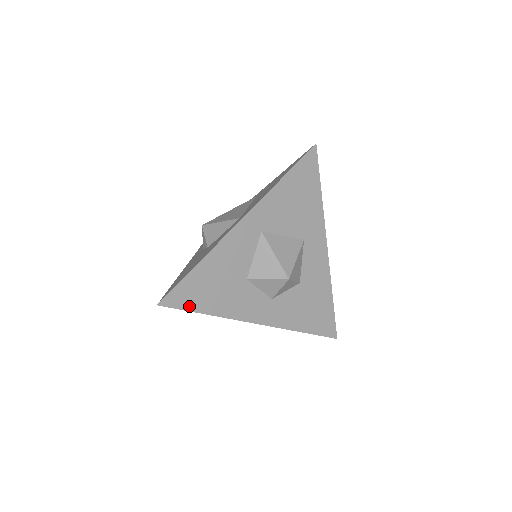
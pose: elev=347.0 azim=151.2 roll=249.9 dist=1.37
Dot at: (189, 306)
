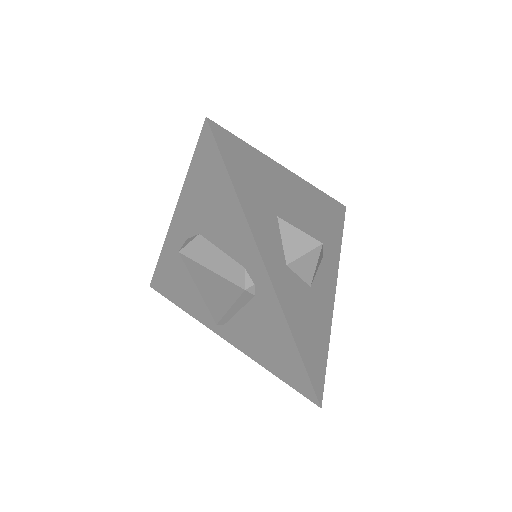
Dot at: (227, 160)
